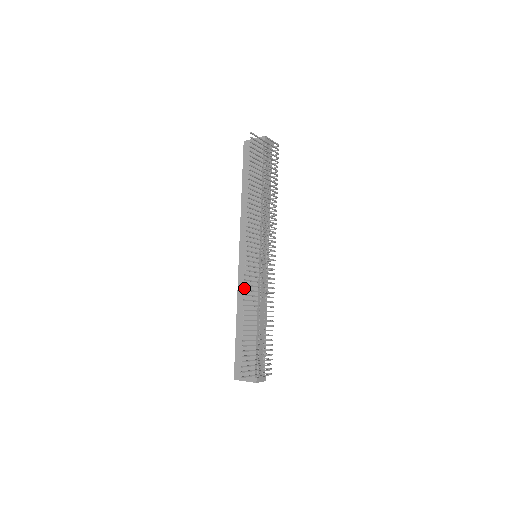
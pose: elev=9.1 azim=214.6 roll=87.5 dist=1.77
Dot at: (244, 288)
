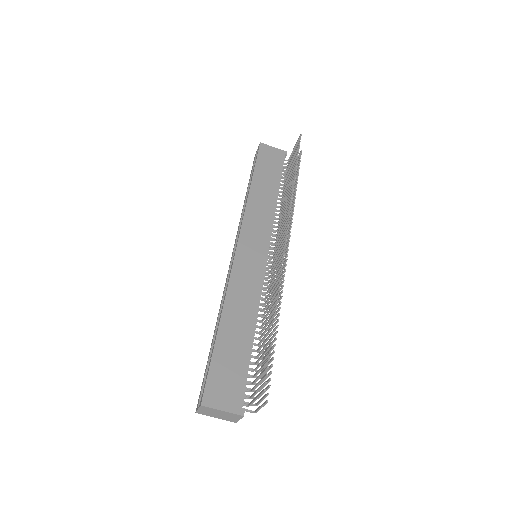
Dot at: (240, 284)
